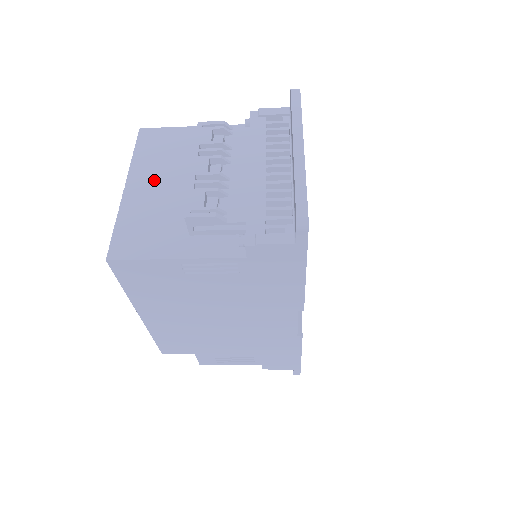
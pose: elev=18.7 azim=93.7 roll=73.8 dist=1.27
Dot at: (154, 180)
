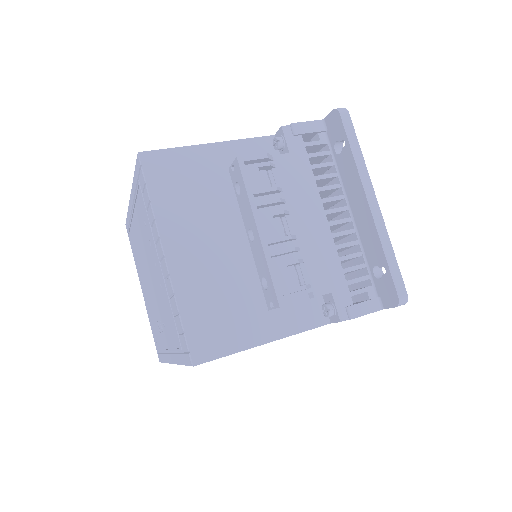
Dot at: (197, 240)
